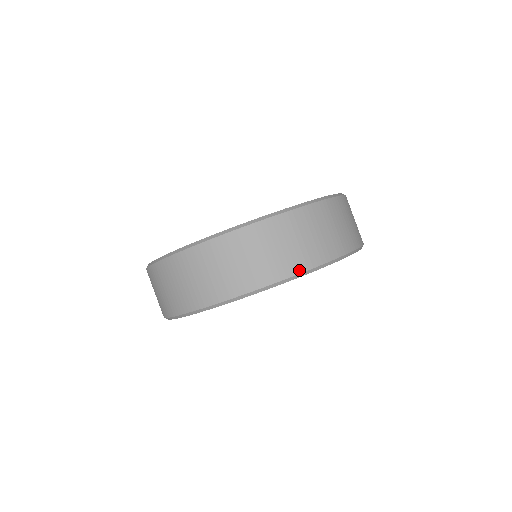
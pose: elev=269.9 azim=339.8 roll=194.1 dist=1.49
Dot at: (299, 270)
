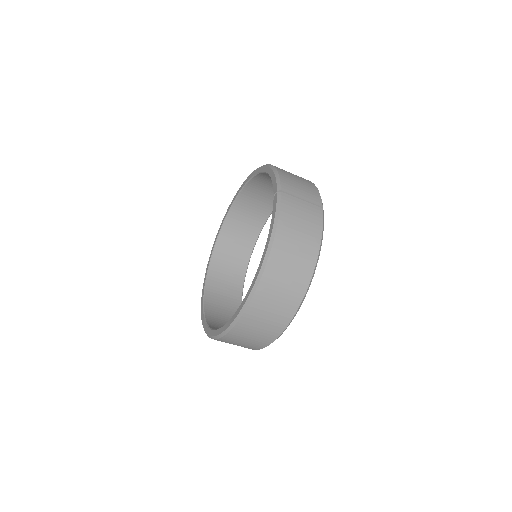
Dot at: (273, 339)
